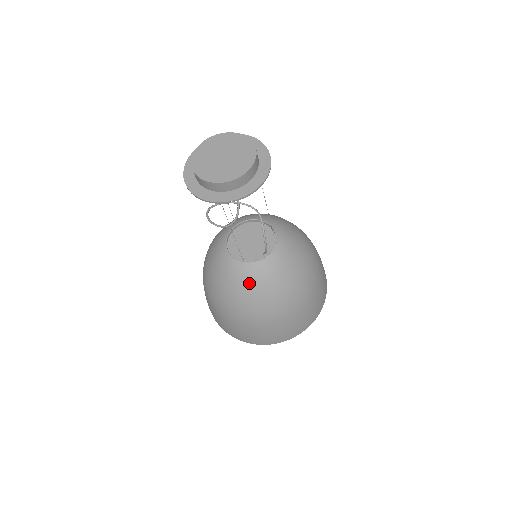
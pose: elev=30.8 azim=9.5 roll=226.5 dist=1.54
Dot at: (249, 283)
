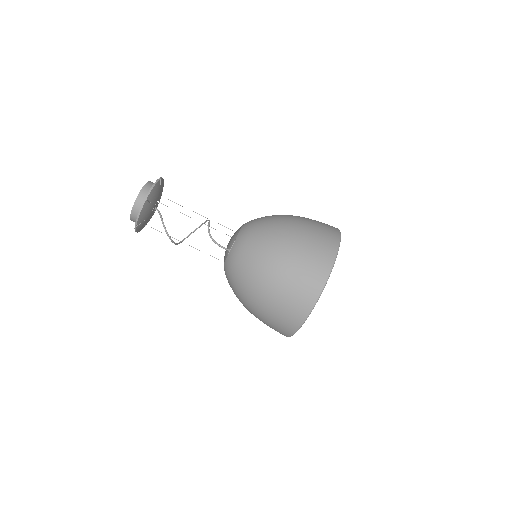
Dot at: (229, 279)
